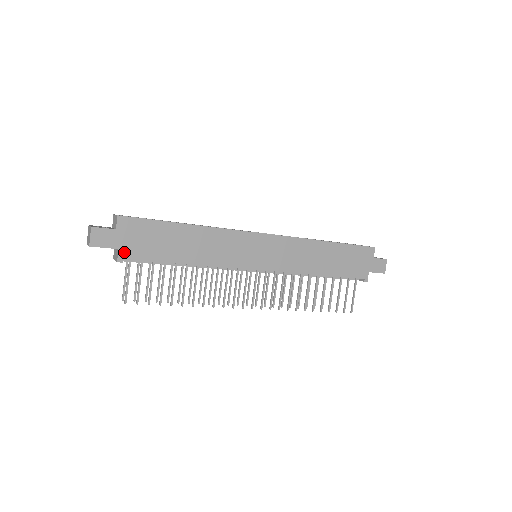
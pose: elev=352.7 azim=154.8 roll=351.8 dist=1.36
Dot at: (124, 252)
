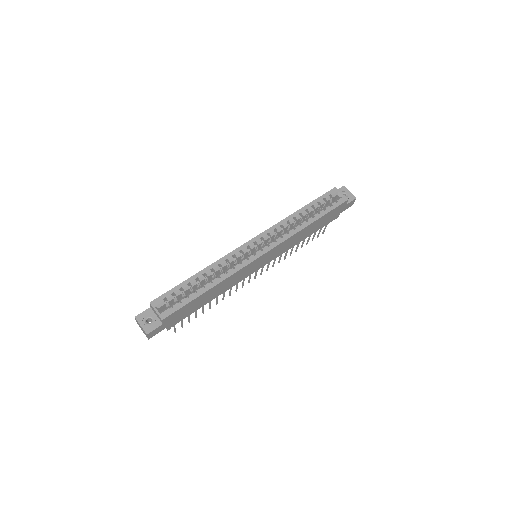
Dot at: (171, 325)
